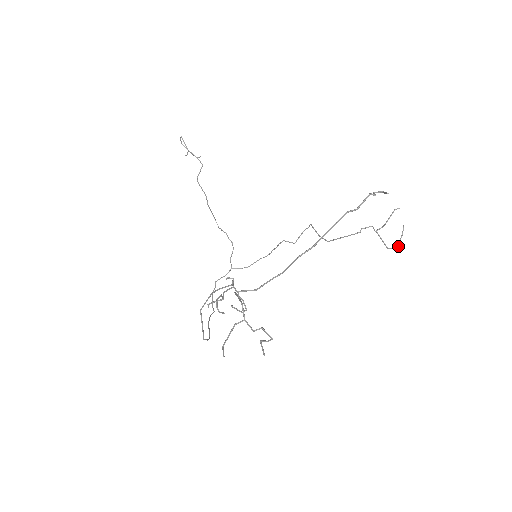
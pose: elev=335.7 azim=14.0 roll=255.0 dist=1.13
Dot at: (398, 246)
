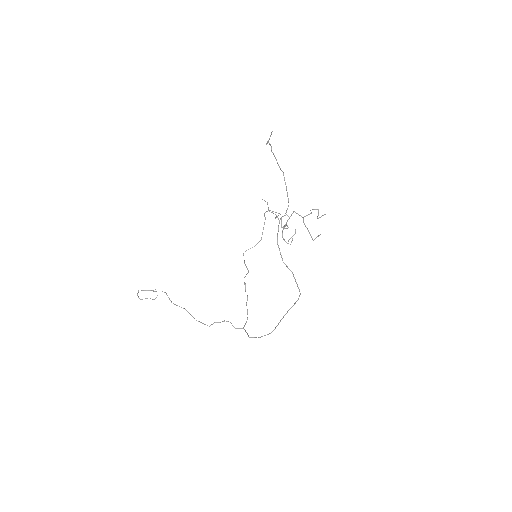
Dot at: (280, 214)
